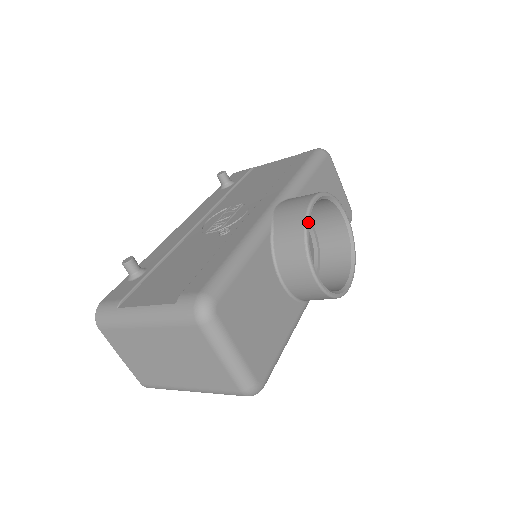
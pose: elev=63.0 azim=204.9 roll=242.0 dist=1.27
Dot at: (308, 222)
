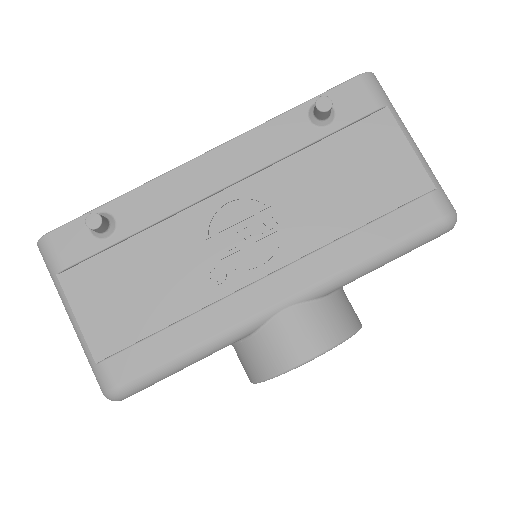
Dot at: occluded
